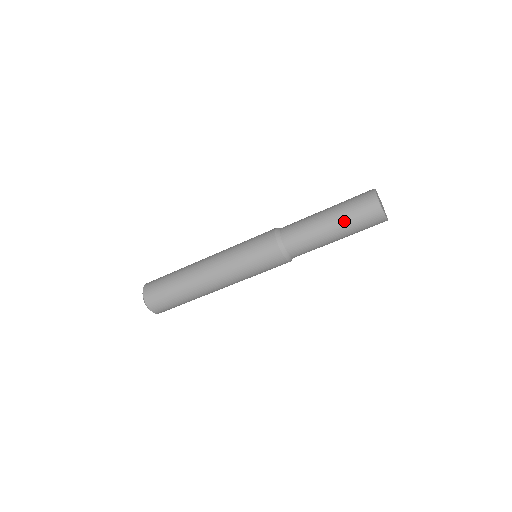
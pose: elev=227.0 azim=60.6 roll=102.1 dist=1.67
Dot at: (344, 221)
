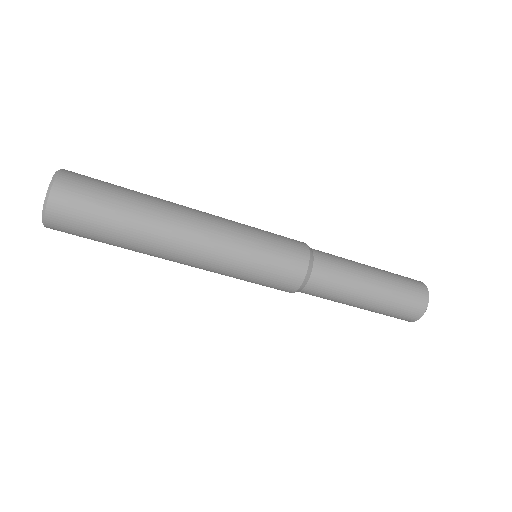
Dot at: (385, 302)
